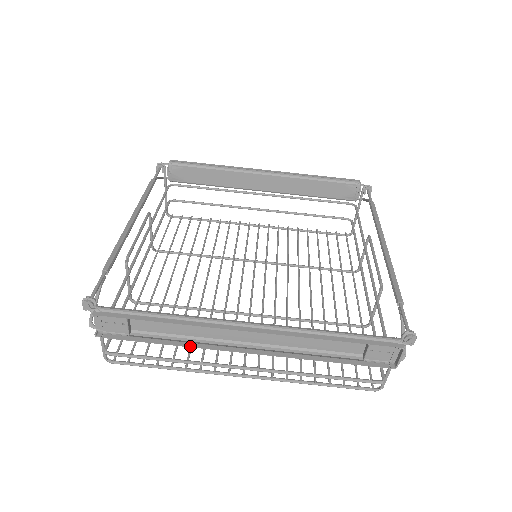
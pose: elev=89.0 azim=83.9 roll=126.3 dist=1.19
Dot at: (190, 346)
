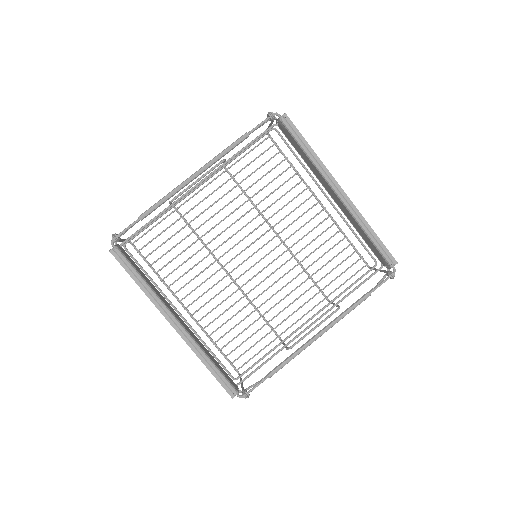
Dot at: occluded
